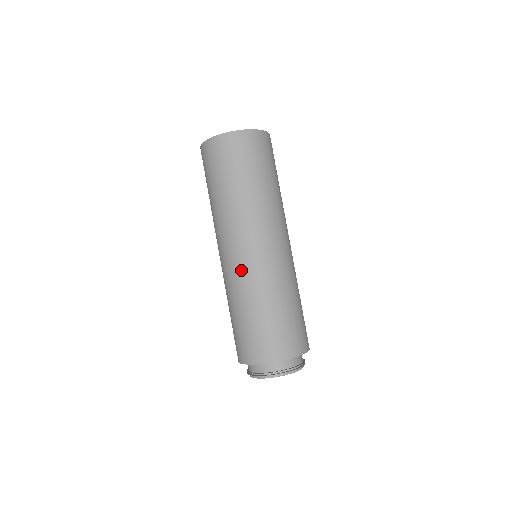
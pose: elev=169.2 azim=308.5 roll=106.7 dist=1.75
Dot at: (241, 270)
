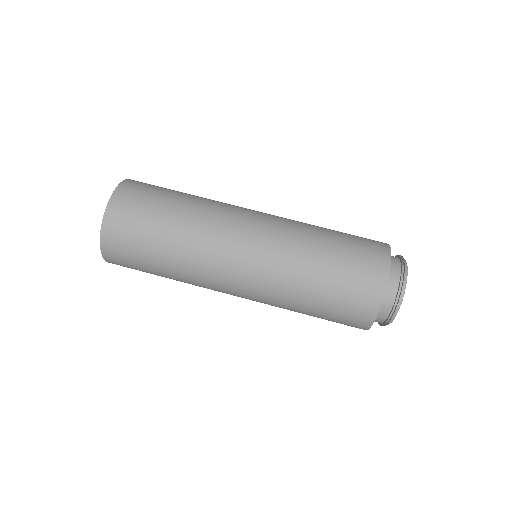
Dot at: (277, 228)
